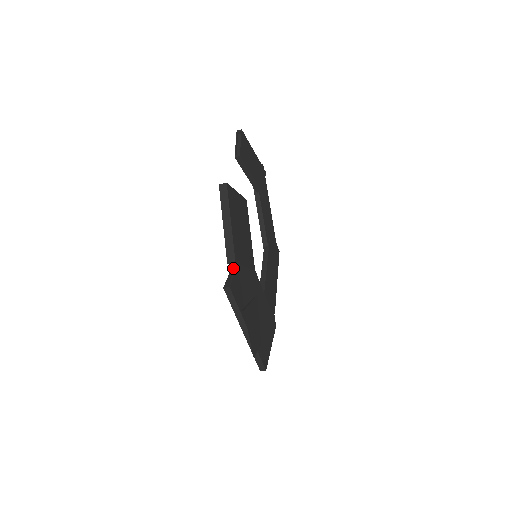
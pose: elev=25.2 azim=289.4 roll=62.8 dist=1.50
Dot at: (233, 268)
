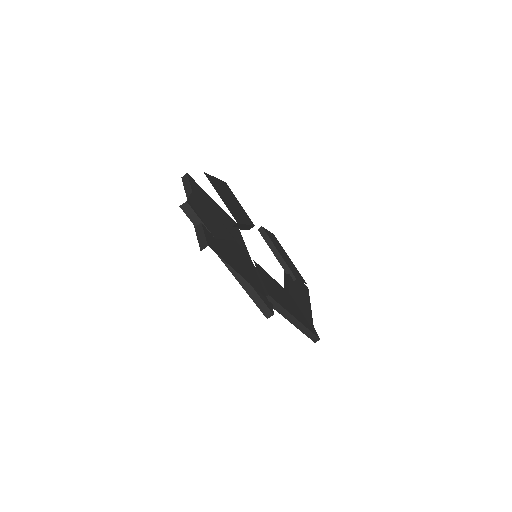
Dot at: occluded
